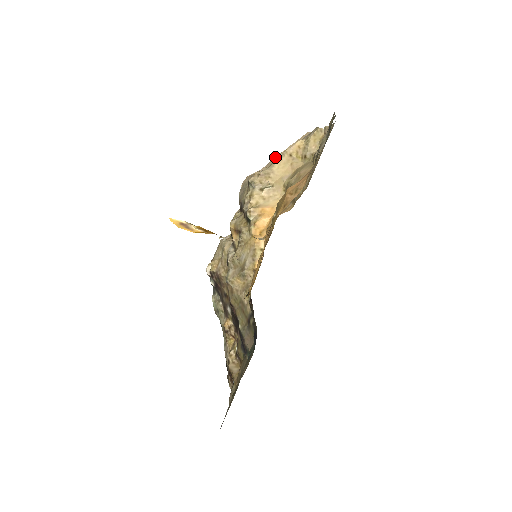
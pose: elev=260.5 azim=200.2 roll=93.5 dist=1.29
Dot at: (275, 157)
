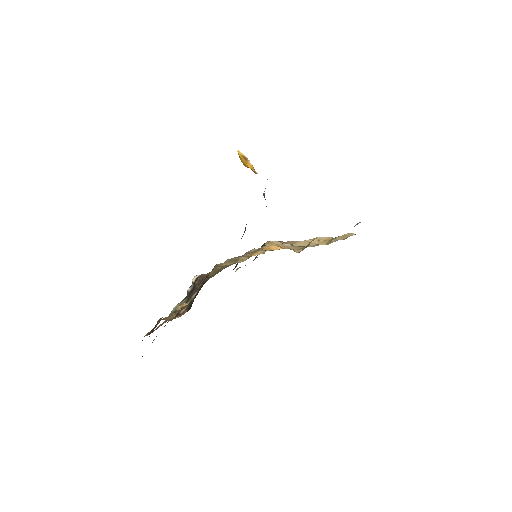
Dot at: occluded
